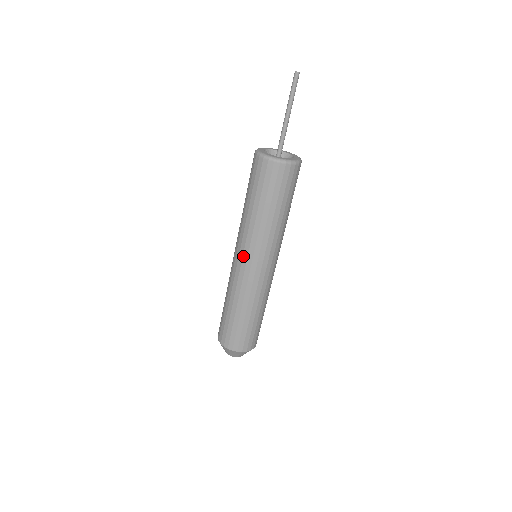
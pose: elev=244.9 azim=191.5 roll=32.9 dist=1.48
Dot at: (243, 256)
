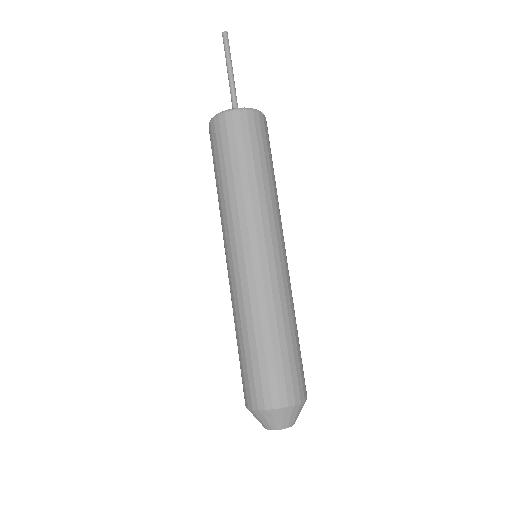
Dot at: (251, 245)
